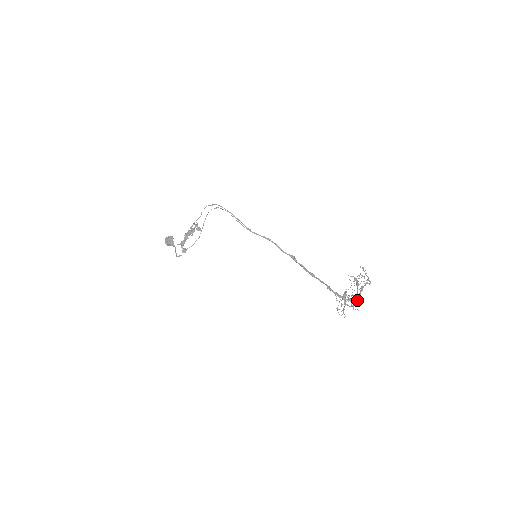
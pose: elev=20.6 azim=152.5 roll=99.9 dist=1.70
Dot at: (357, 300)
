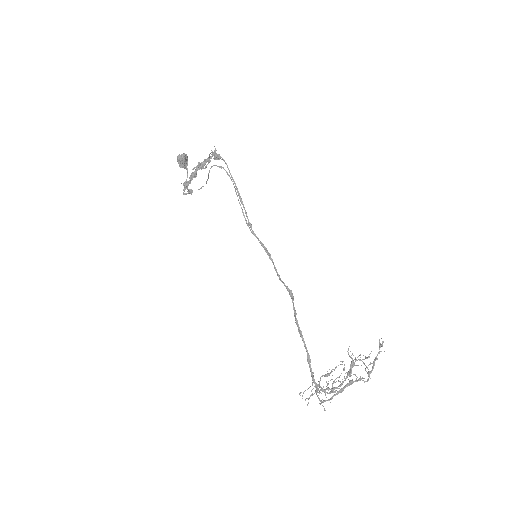
Dot at: (332, 396)
